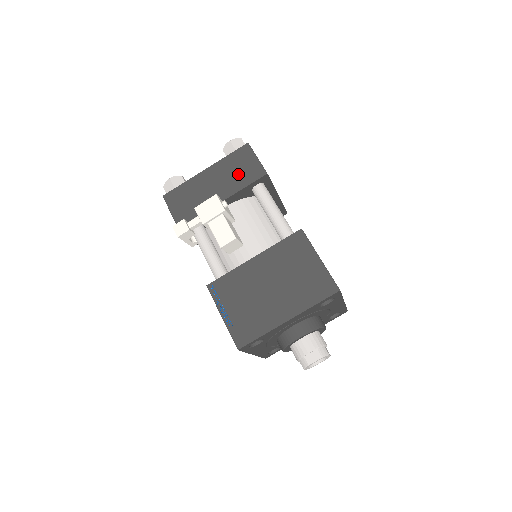
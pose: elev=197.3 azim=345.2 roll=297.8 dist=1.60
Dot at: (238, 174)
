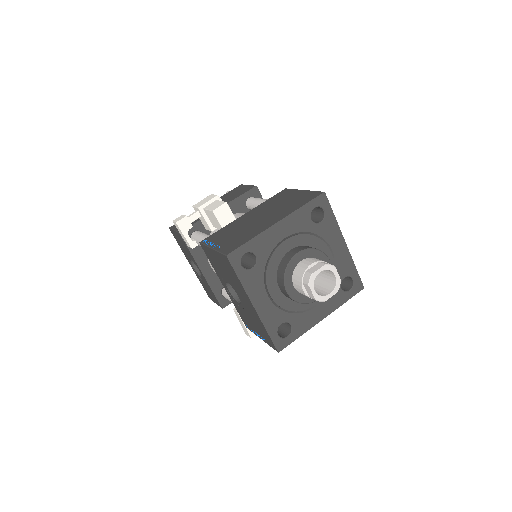
Dot at: (233, 195)
